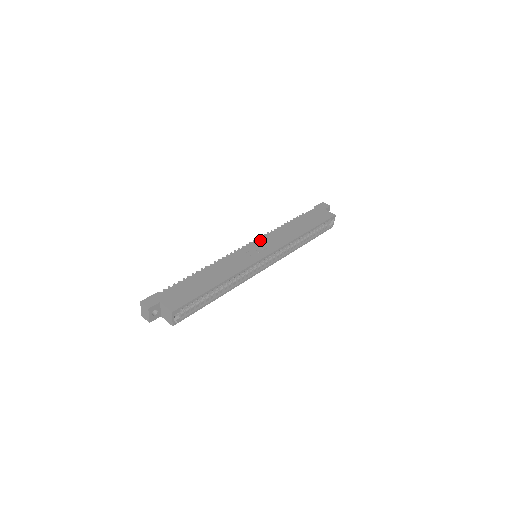
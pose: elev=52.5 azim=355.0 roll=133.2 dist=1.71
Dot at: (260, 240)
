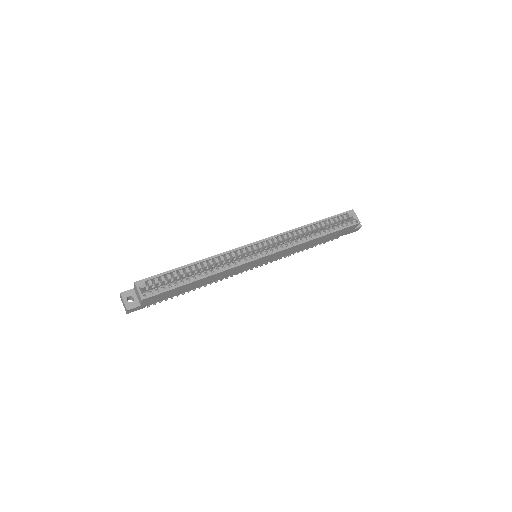
Dot at: occluded
